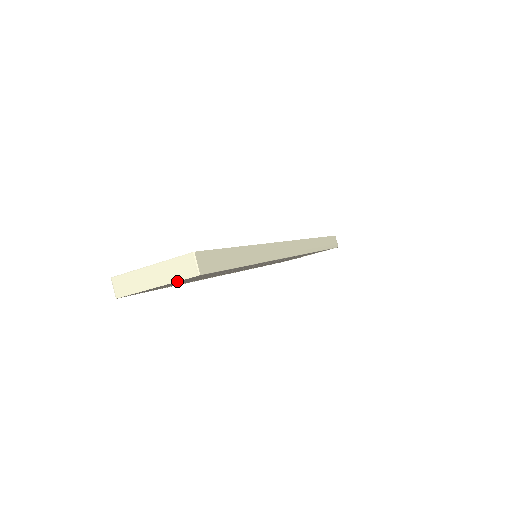
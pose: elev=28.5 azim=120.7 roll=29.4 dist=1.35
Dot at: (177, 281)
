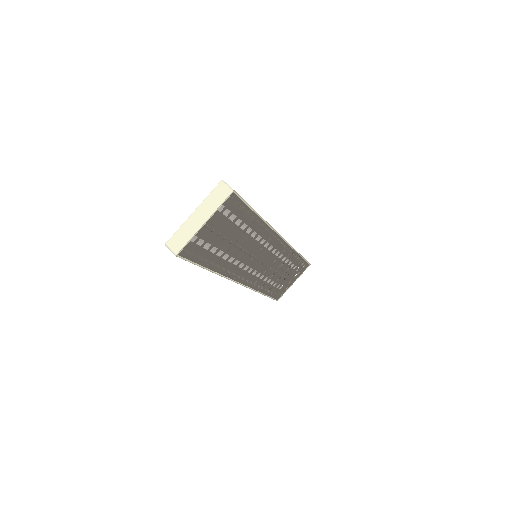
Dot at: (219, 206)
